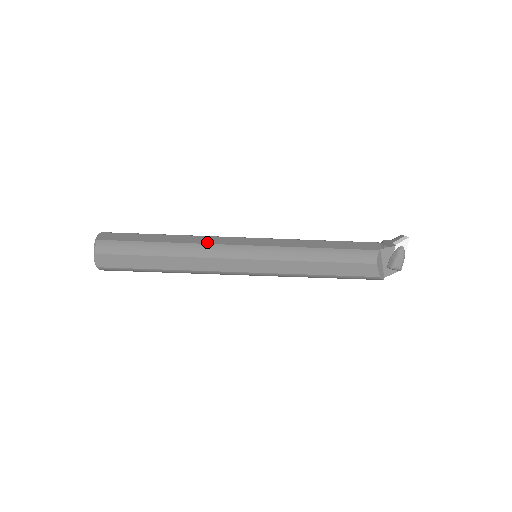
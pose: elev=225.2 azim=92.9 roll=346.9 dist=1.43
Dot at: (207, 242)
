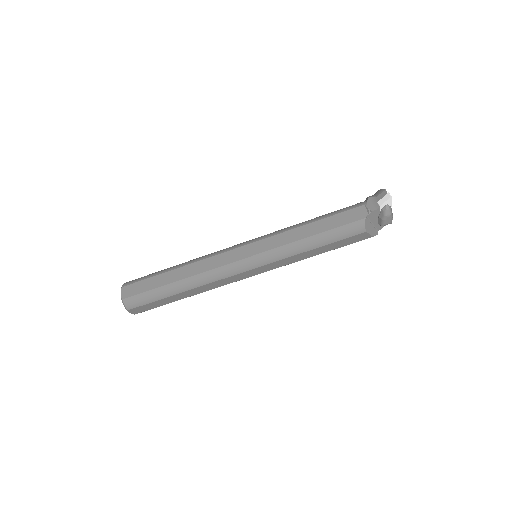
Dot at: (209, 268)
